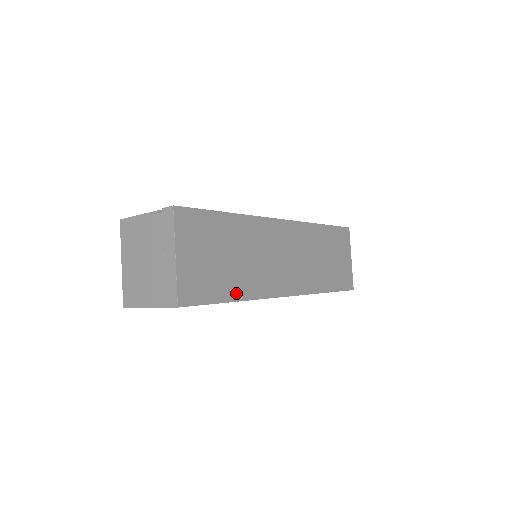
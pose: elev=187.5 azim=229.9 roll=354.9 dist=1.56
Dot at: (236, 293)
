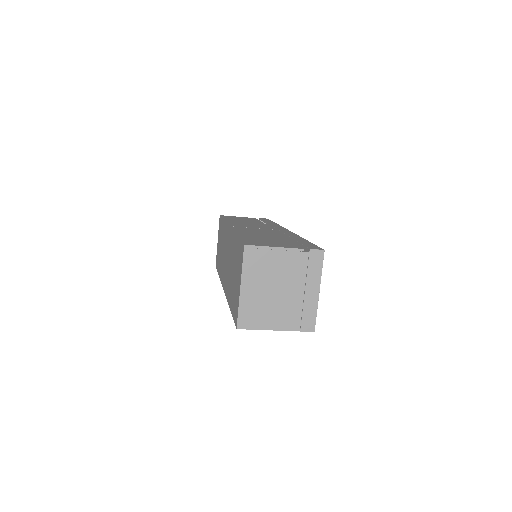
Dot at: occluded
